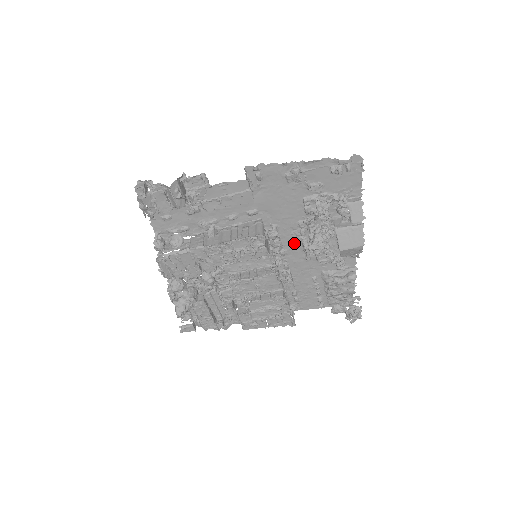
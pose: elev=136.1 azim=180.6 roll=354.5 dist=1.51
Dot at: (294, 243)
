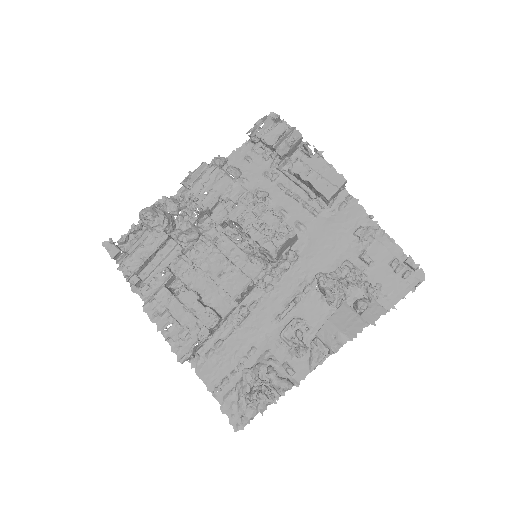
Dot at: (289, 291)
